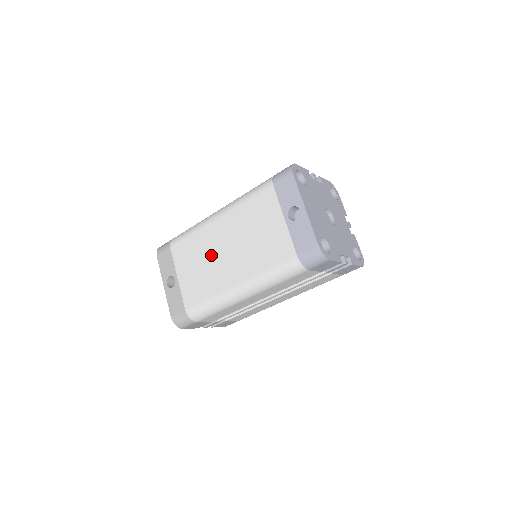
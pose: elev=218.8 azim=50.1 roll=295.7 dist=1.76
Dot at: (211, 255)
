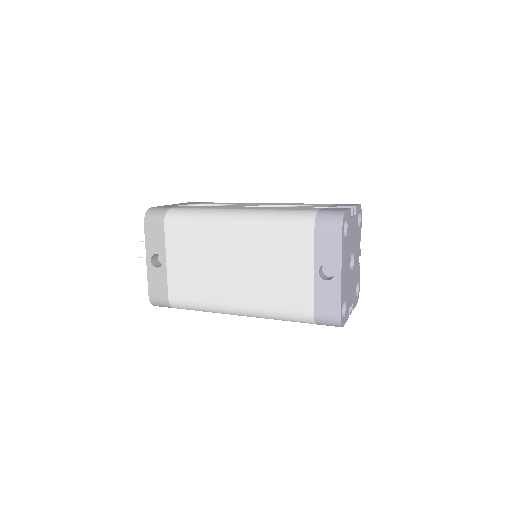
Dot at: (215, 260)
